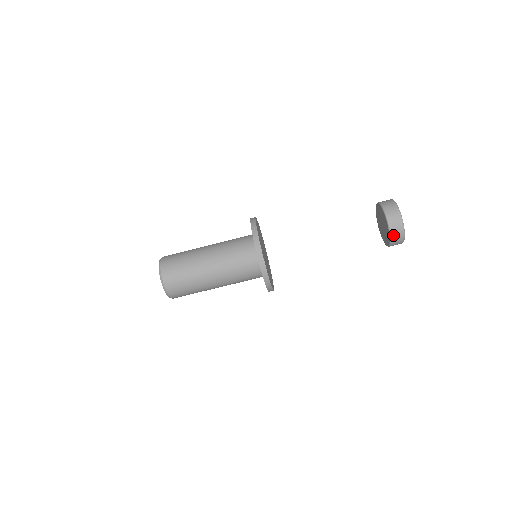
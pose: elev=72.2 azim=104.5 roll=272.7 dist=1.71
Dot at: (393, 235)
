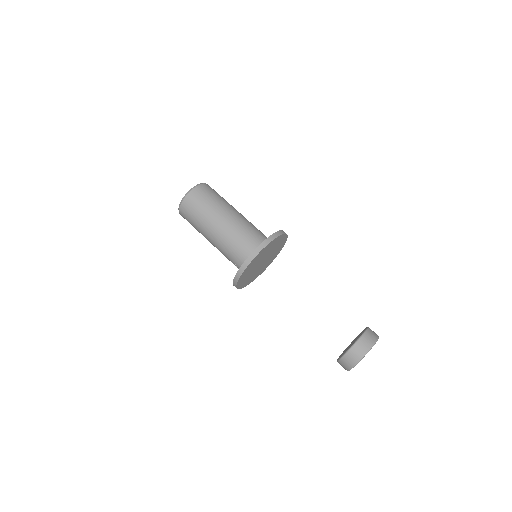
Dot at: (357, 345)
